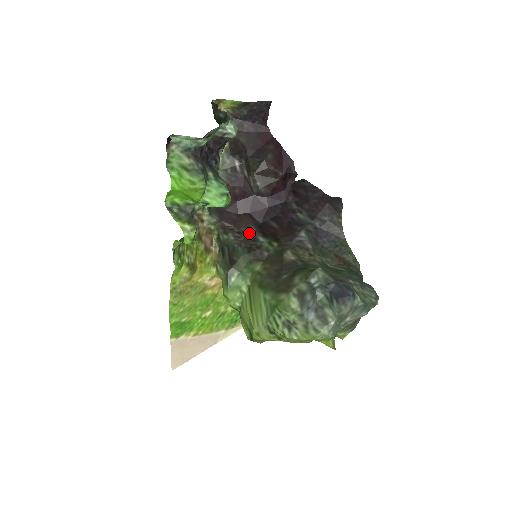
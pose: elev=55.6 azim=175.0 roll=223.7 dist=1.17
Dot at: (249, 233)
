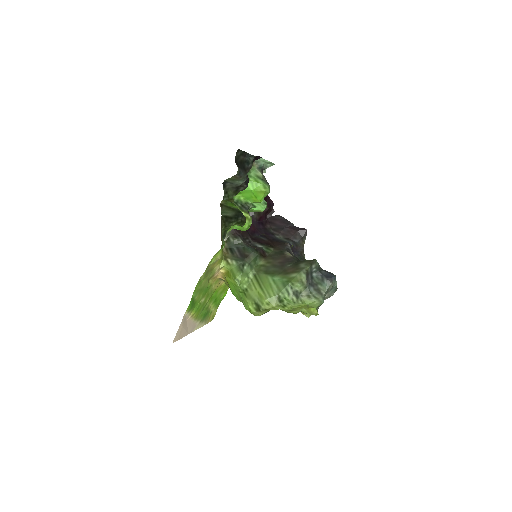
Dot at: (249, 241)
